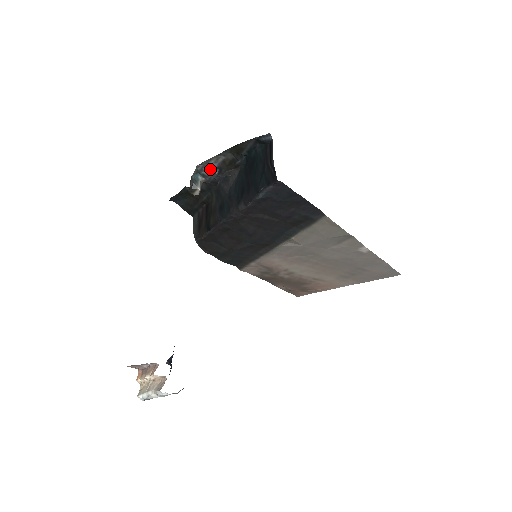
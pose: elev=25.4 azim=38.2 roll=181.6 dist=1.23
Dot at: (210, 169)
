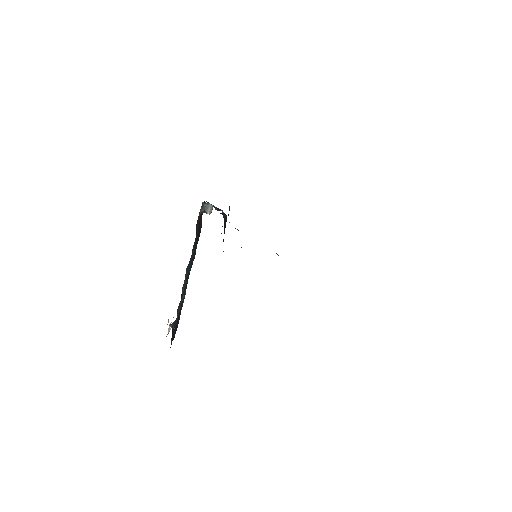
Dot at: occluded
